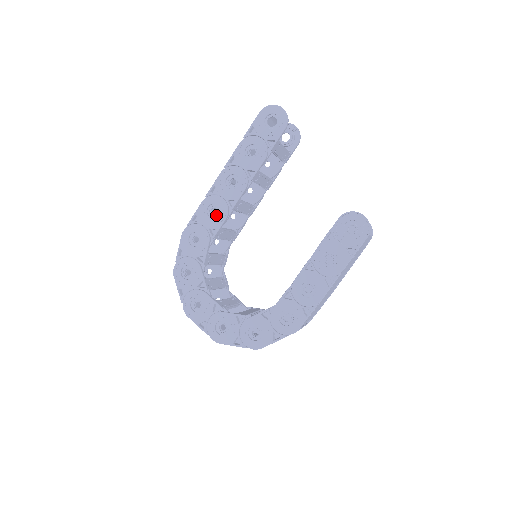
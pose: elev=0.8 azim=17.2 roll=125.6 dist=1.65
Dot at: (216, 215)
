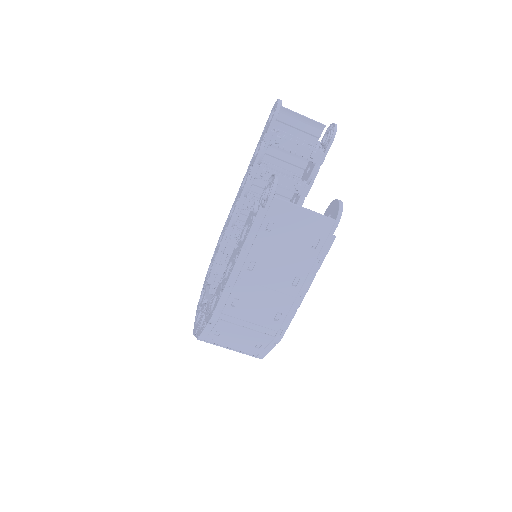
Dot at: occluded
